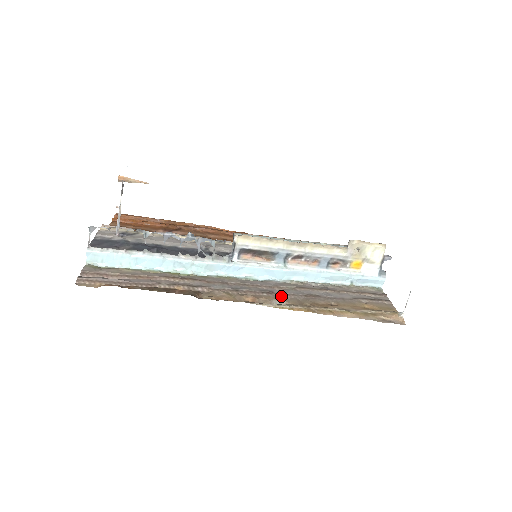
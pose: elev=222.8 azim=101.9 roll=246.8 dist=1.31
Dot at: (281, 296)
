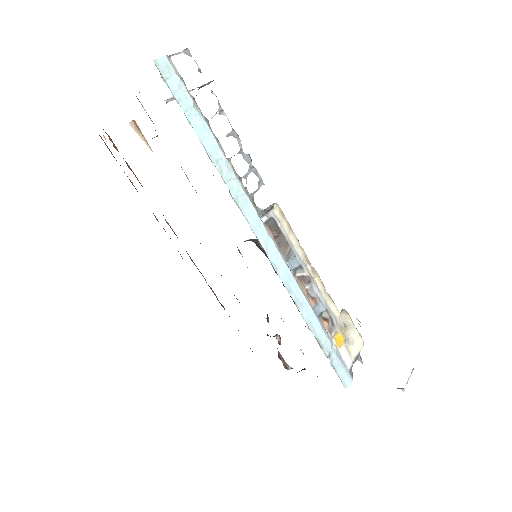
Dot at: occluded
